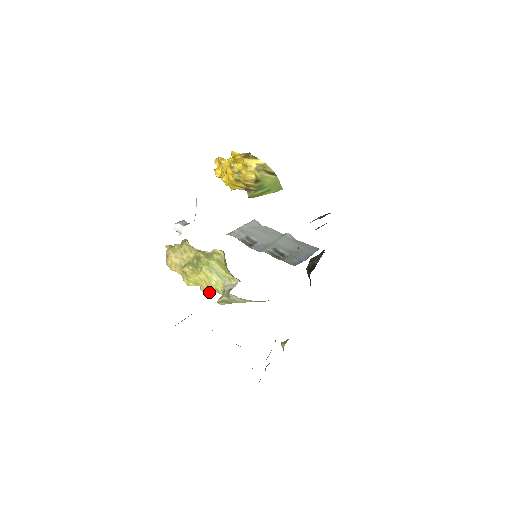
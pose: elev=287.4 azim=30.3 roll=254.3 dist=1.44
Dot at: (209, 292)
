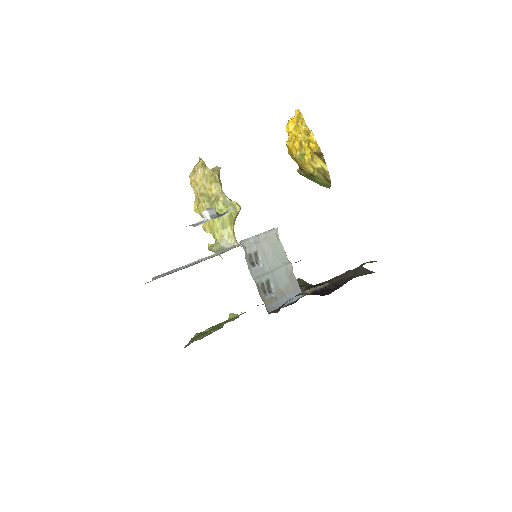
Dot at: (207, 231)
